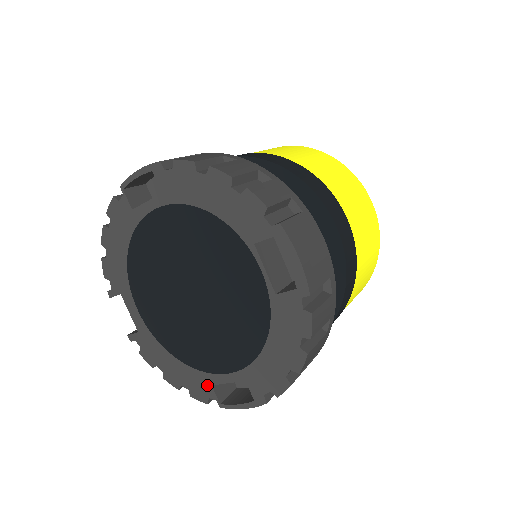
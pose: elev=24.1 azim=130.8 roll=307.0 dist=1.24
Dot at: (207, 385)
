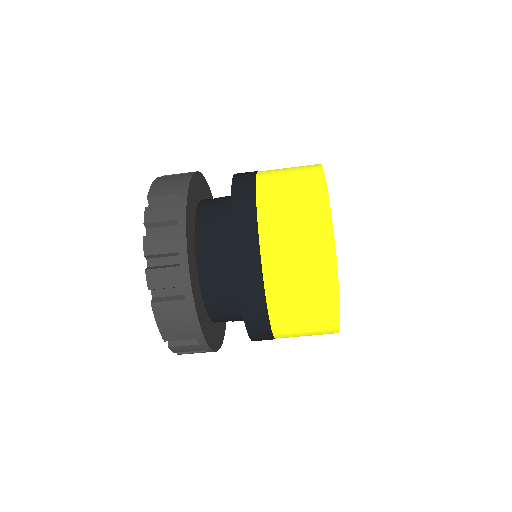
Dot at: occluded
